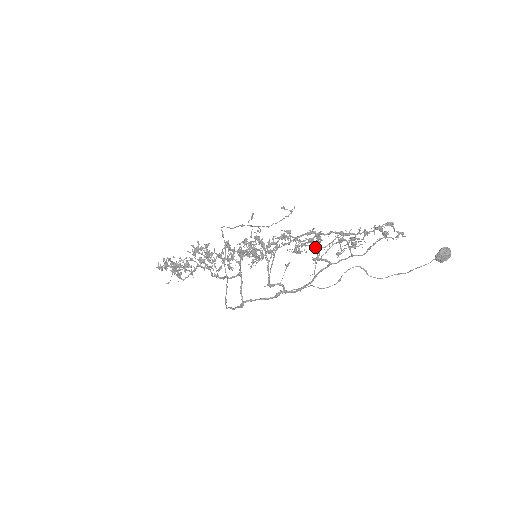
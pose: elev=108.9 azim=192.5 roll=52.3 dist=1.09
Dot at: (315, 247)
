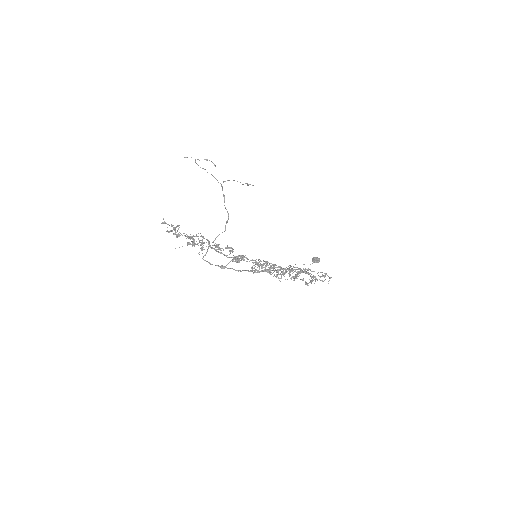
Dot at: occluded
